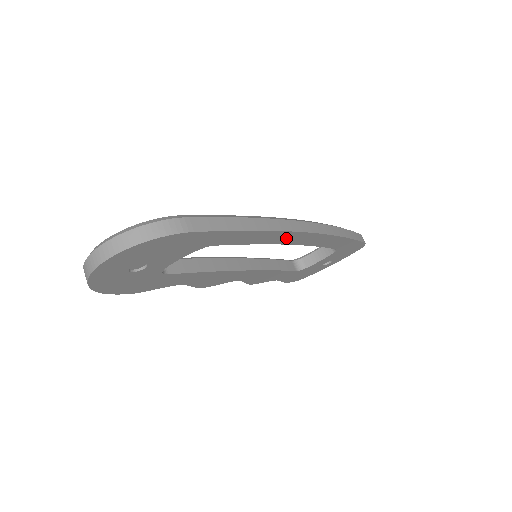
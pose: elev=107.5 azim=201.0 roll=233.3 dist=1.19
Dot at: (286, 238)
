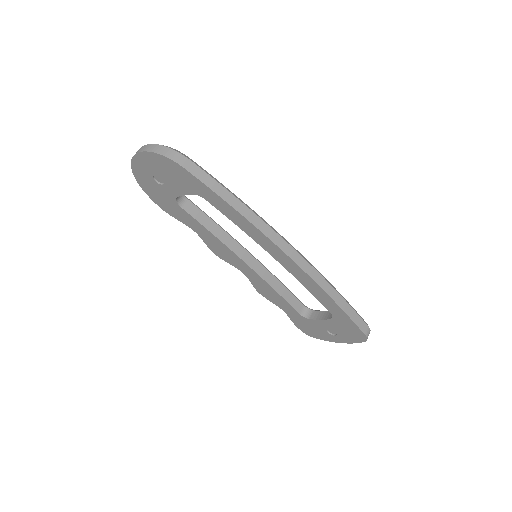
Dot at: (266, 244)
